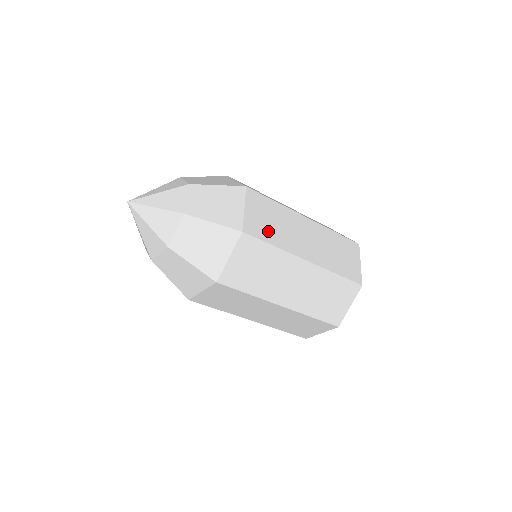
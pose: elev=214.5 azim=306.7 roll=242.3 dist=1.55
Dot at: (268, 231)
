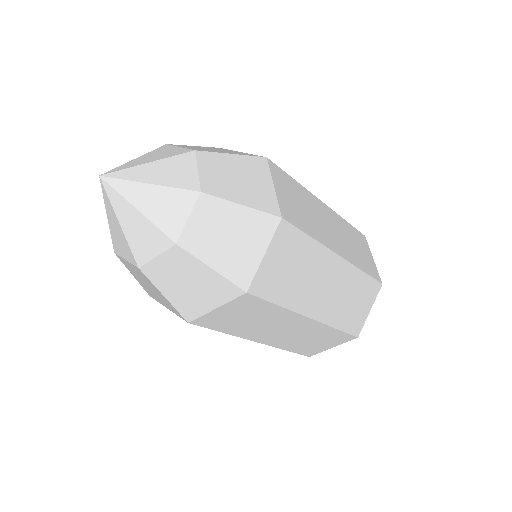
Dot at: (301, 218)
